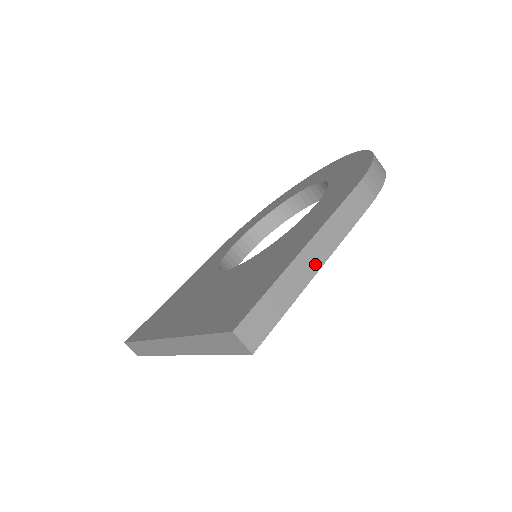
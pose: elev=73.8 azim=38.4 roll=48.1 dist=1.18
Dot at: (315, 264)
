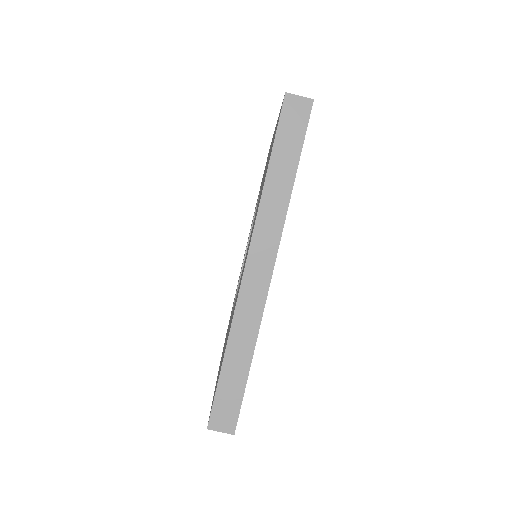
Dot at: occluded
